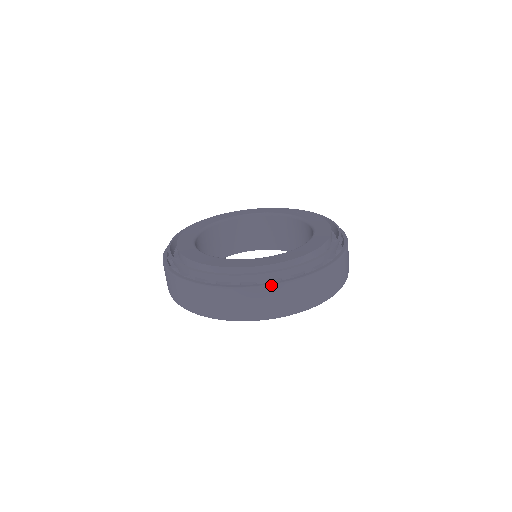
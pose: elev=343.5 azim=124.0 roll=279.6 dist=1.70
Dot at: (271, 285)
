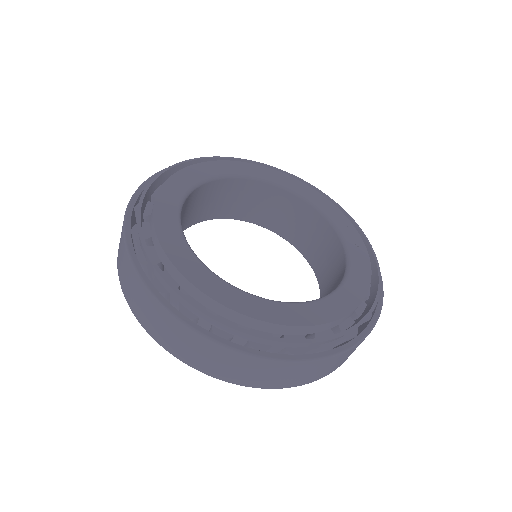
Dot at: (173, 314)
